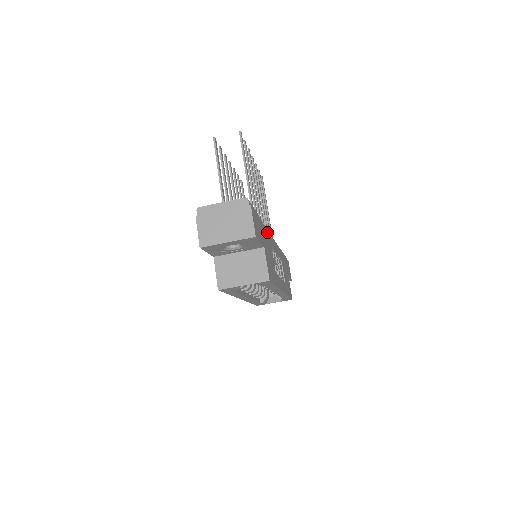
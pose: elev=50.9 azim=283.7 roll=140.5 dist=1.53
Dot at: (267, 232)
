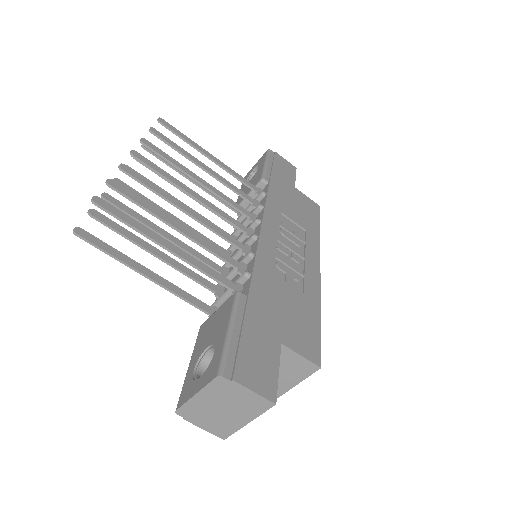
Dot at: (256, 277)
